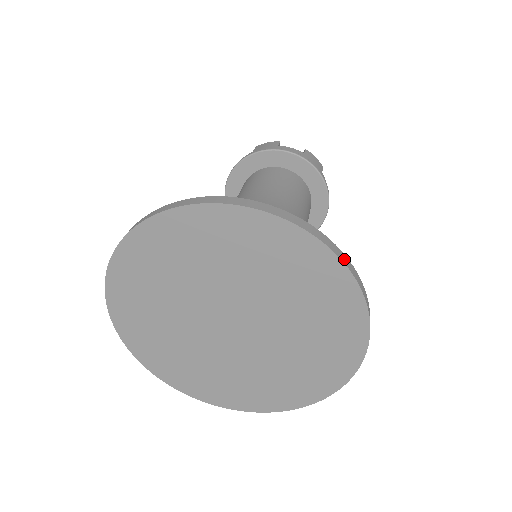
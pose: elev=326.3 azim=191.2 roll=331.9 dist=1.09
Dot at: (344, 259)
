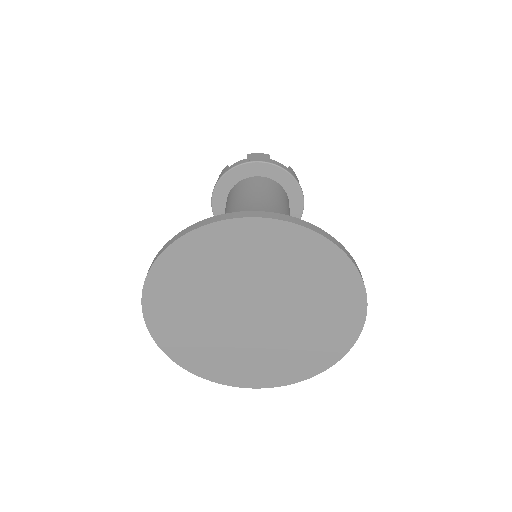
Dot at: occluded
